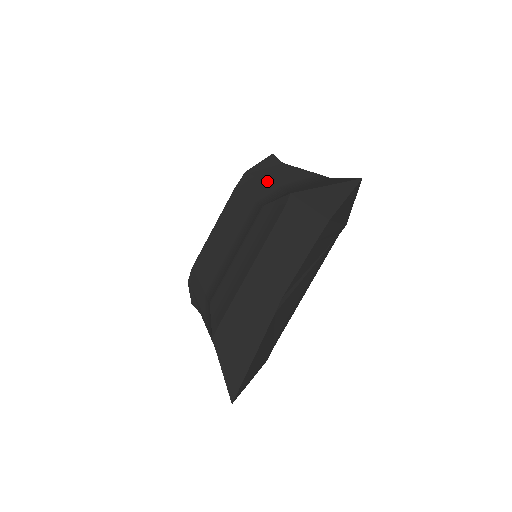
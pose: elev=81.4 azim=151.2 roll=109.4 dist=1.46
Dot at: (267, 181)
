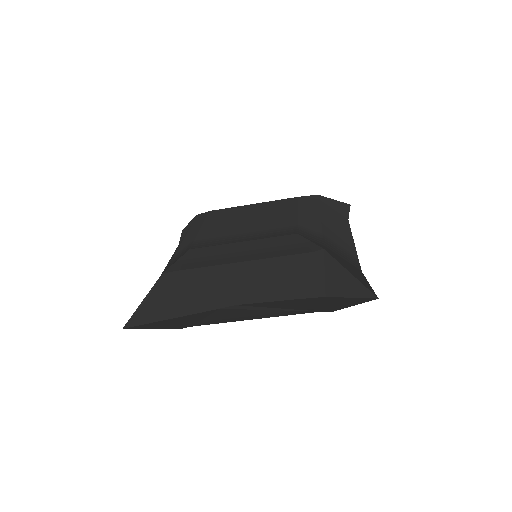
Dot at: (322, 220)
